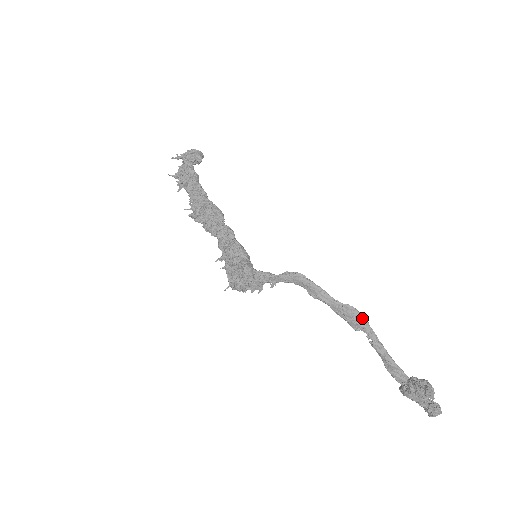
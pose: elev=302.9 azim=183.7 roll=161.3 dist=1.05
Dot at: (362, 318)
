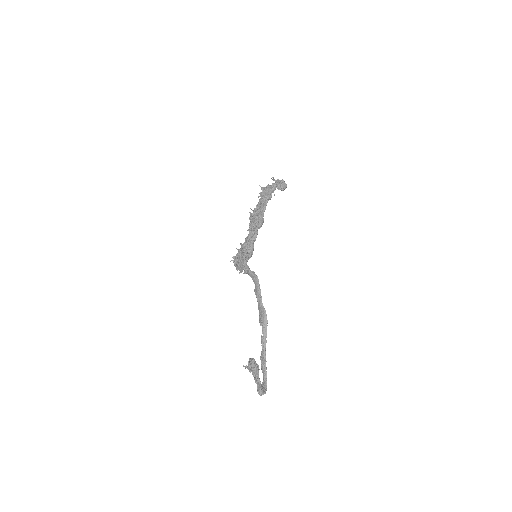
Dot at: (266, 320)
